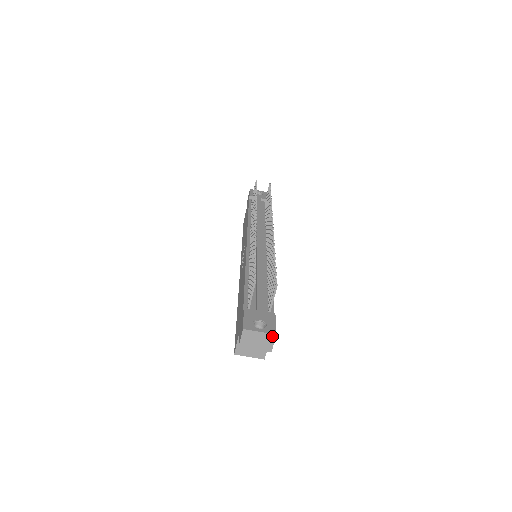
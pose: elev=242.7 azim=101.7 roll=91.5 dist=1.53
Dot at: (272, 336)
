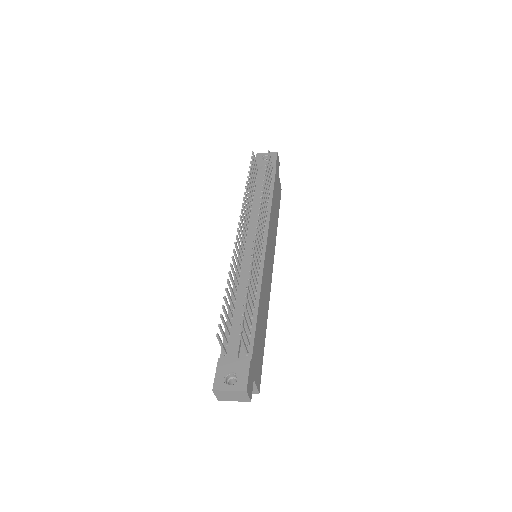
Dot at: (243, 392)
